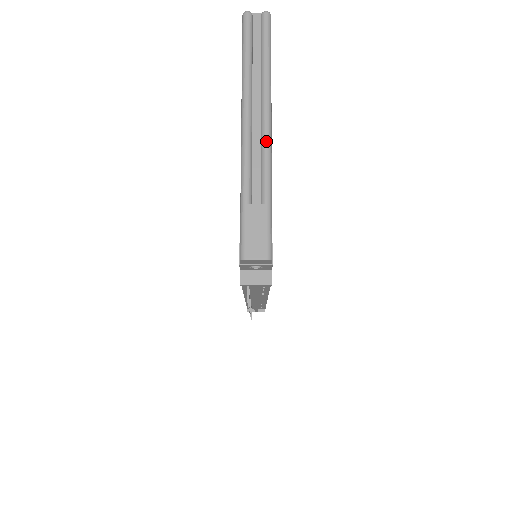
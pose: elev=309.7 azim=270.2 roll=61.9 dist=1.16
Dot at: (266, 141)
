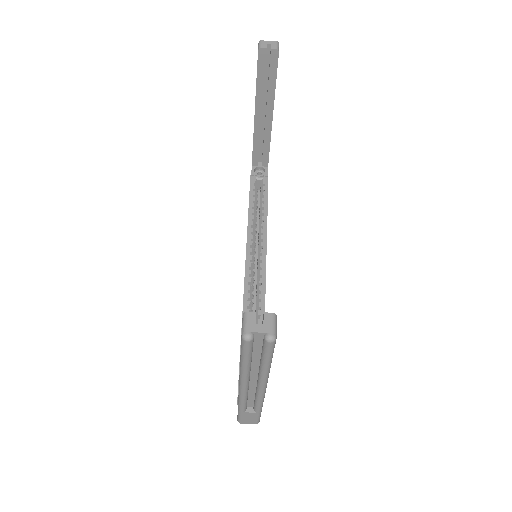
Dot at: (260, 396)
